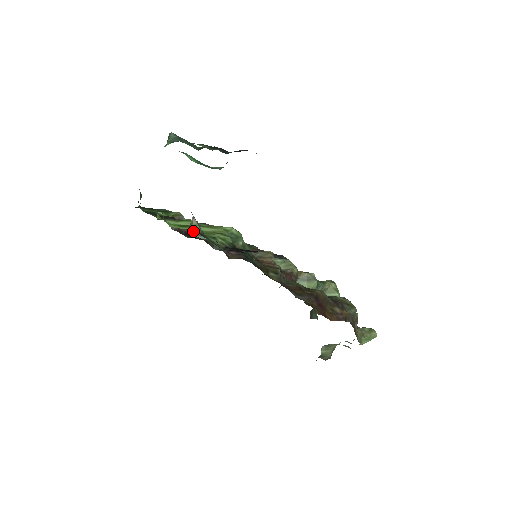
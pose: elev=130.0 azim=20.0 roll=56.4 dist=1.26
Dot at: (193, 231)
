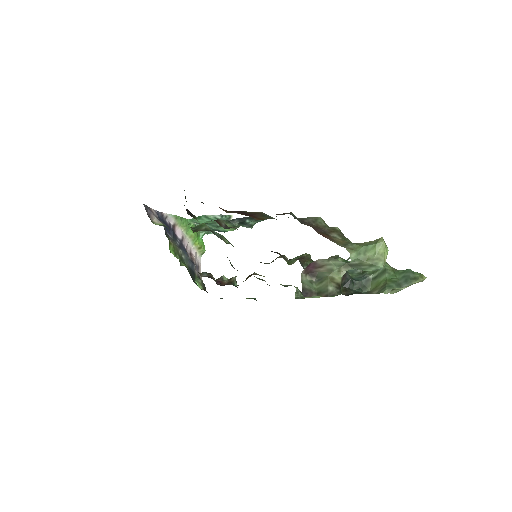
Dot at: occluded
